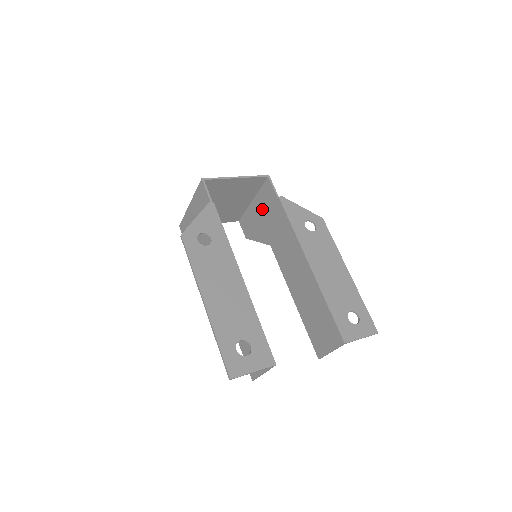
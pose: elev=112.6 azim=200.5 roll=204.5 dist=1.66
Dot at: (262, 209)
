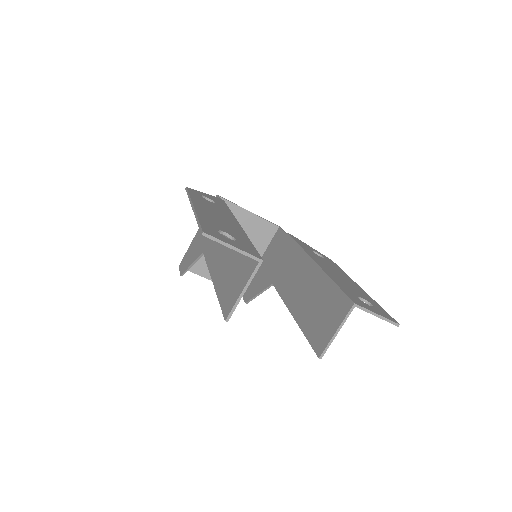
Dot at: (269, 258)
